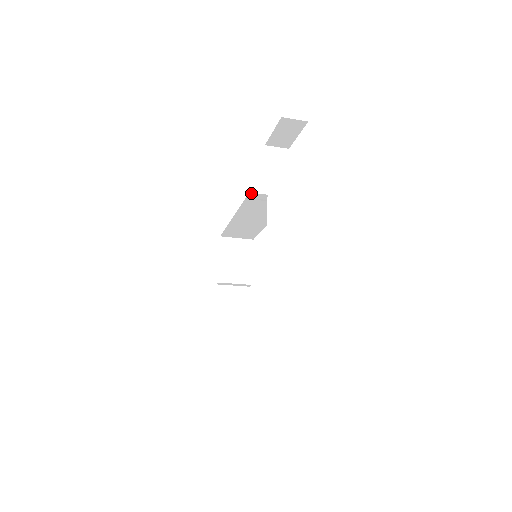
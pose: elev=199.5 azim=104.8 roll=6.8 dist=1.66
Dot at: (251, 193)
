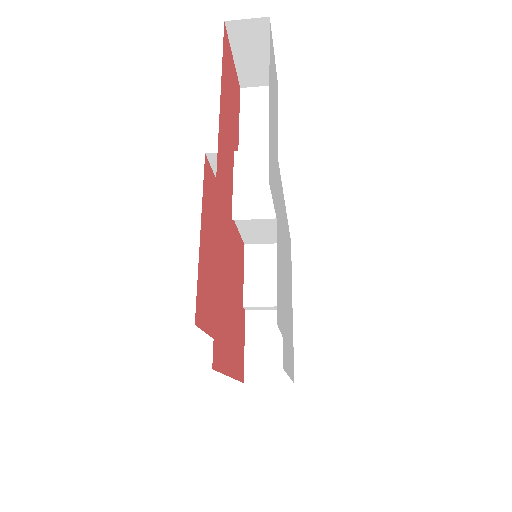
Dot at: (209, 154)
